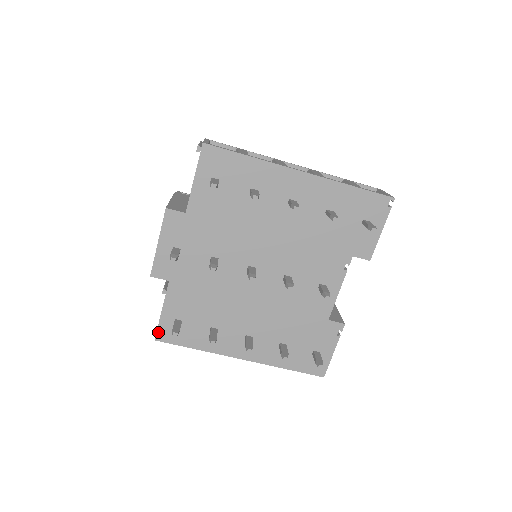
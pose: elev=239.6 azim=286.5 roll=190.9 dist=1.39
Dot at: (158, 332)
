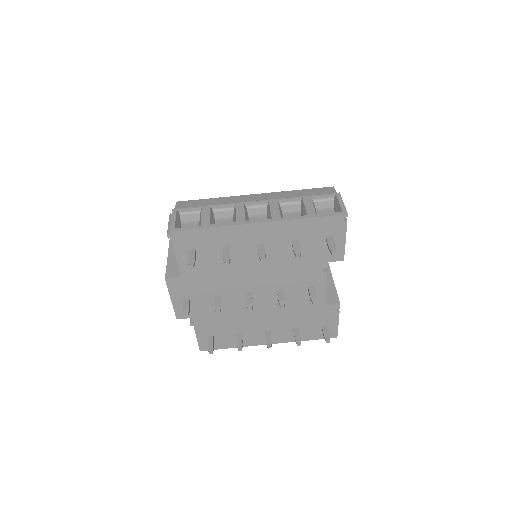
Dot at: (200, 346)
